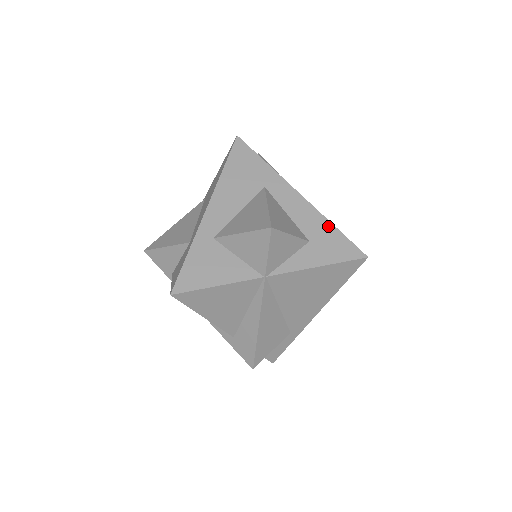
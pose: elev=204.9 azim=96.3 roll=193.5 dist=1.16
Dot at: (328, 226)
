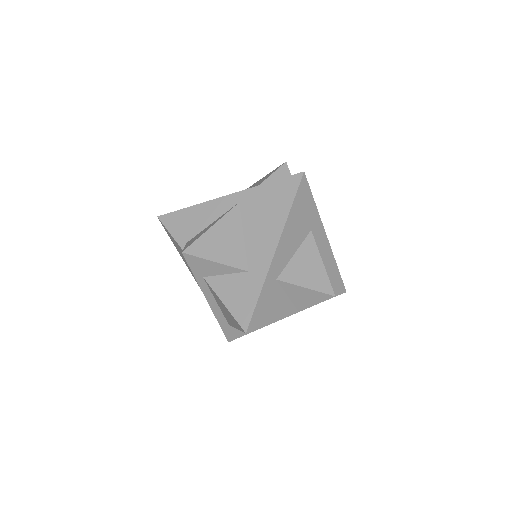
Dot at: (335, 268)
